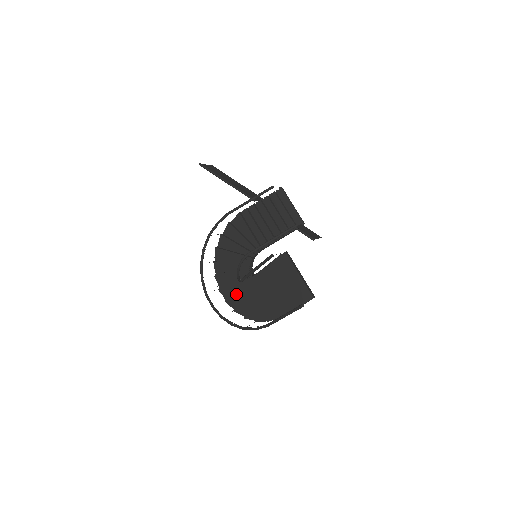
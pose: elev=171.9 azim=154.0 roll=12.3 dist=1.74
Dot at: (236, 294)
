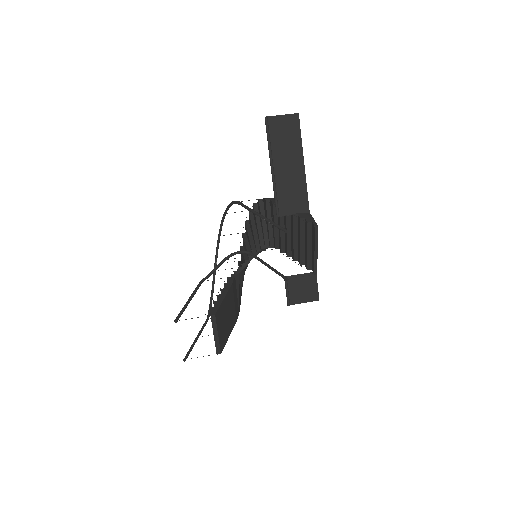
Dot at: occluded
